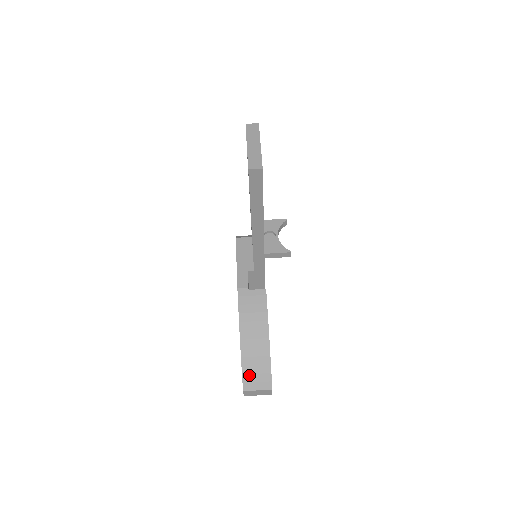
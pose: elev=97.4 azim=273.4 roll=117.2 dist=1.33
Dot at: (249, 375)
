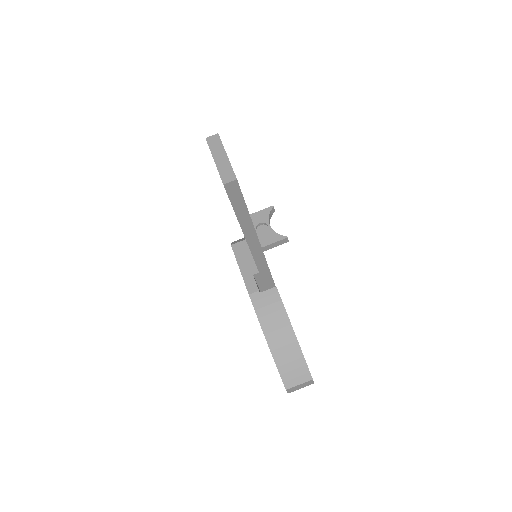
Dot at: (287, 373)
